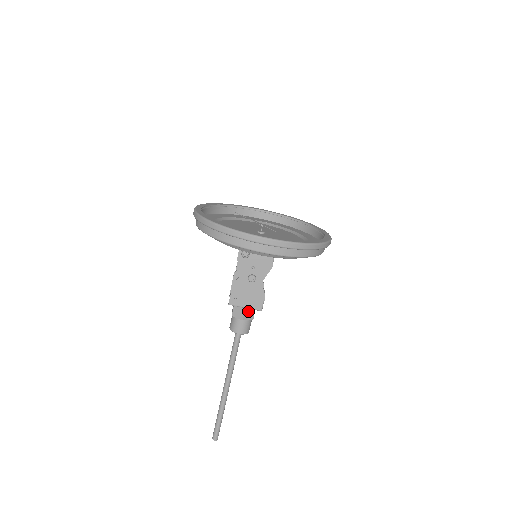
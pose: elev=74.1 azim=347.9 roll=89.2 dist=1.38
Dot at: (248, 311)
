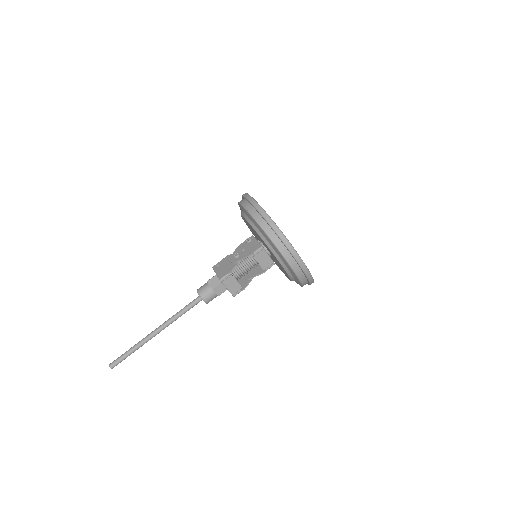
Dot at: (216, 279)
